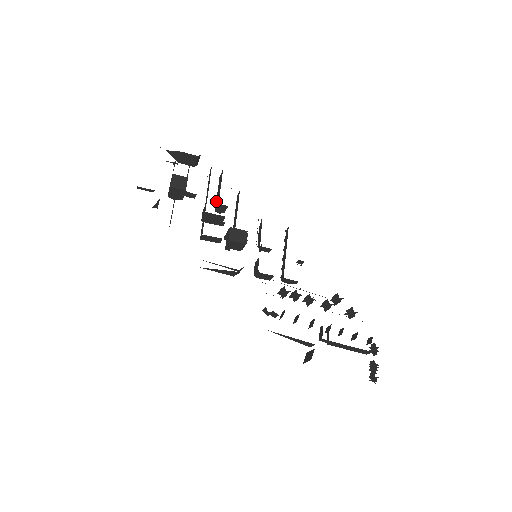
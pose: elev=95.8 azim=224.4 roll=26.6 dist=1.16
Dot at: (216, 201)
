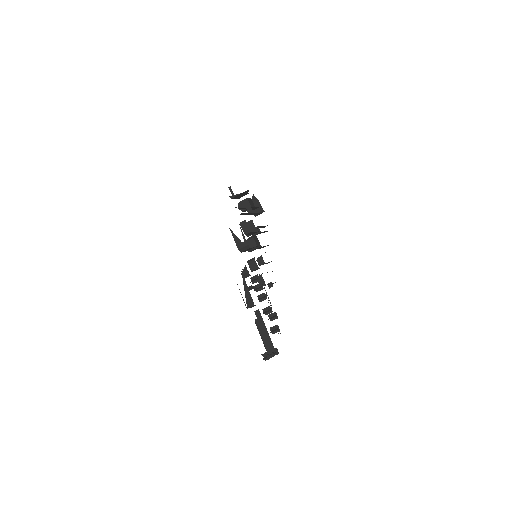
Dot at: occluded
